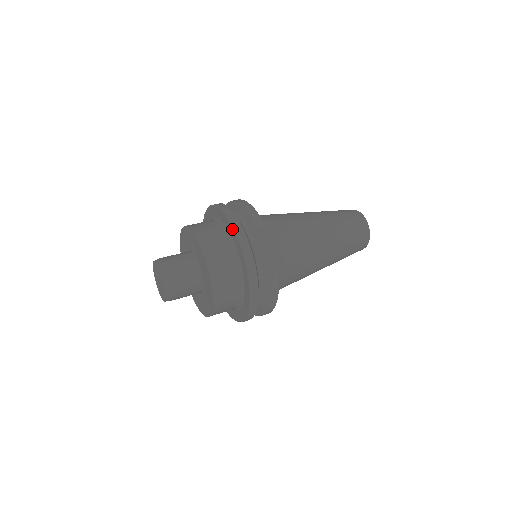
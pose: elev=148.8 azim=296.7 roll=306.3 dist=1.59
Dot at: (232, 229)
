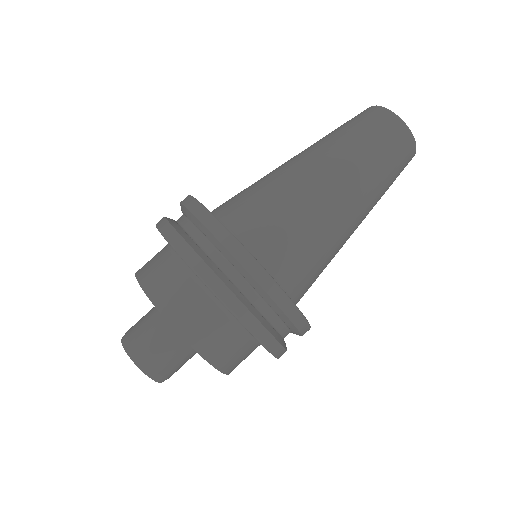
Dot at: occluded
